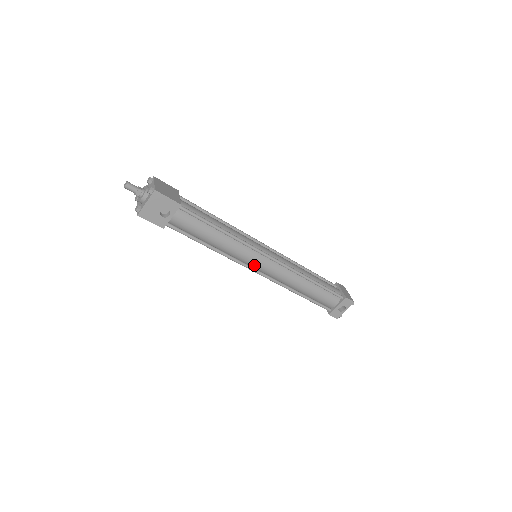
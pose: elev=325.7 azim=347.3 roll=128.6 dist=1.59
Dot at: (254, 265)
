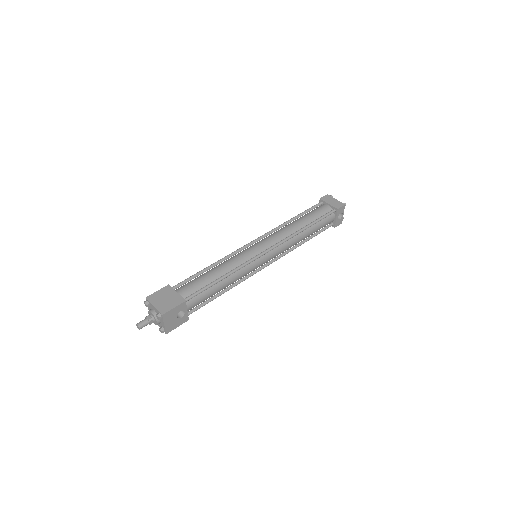
Dot at: (261, 265)
